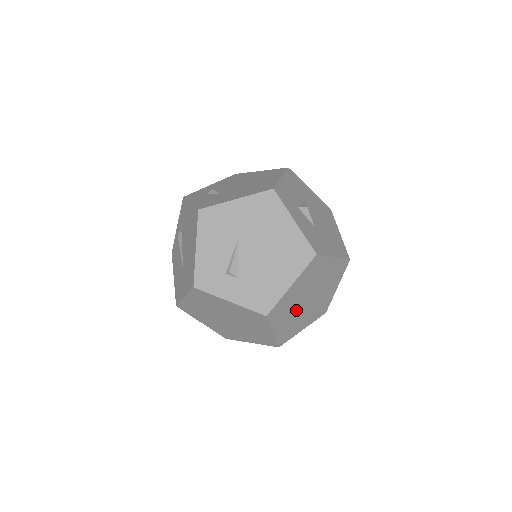
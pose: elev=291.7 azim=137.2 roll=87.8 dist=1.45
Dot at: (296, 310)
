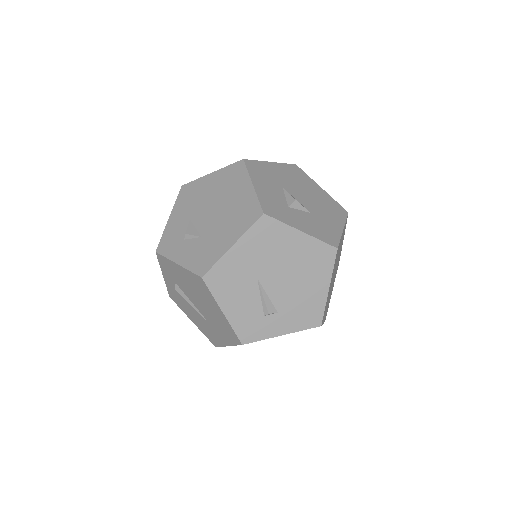
Dot at: (330, 291)
